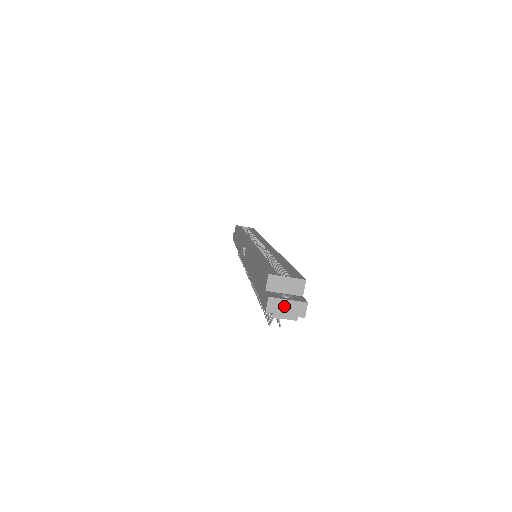
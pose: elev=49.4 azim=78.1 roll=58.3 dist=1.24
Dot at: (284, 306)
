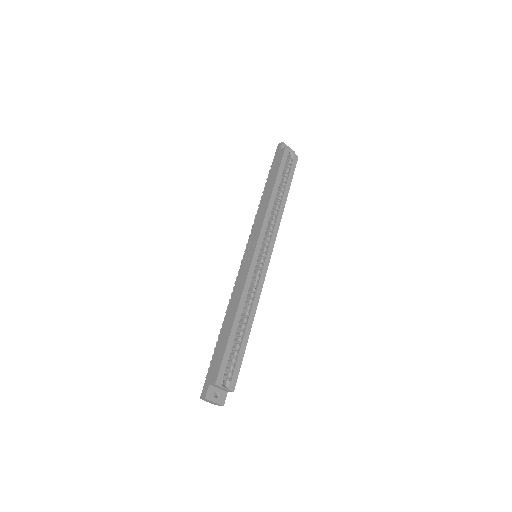
Dot at: (211, 402)
